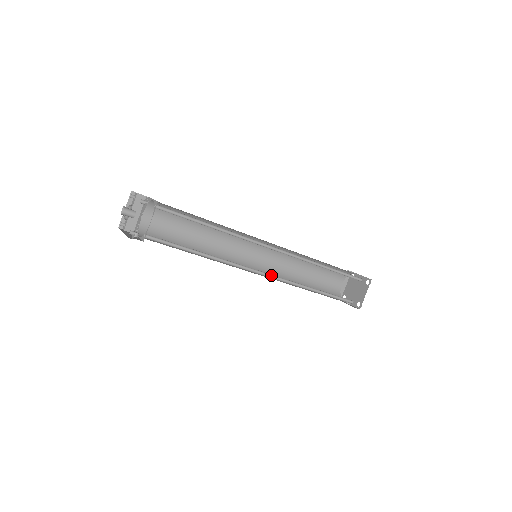
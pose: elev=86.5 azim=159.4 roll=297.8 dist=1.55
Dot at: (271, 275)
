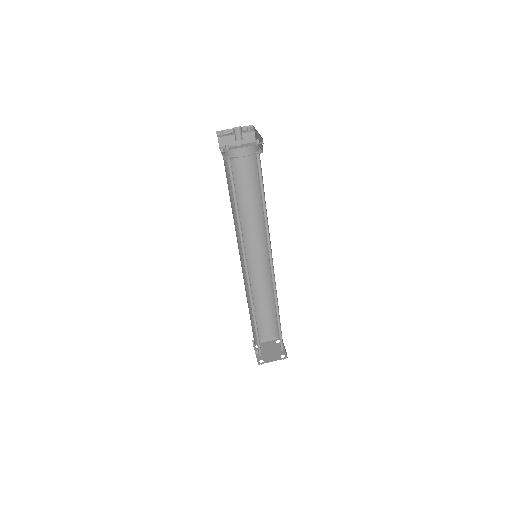
Dot at: occluded
